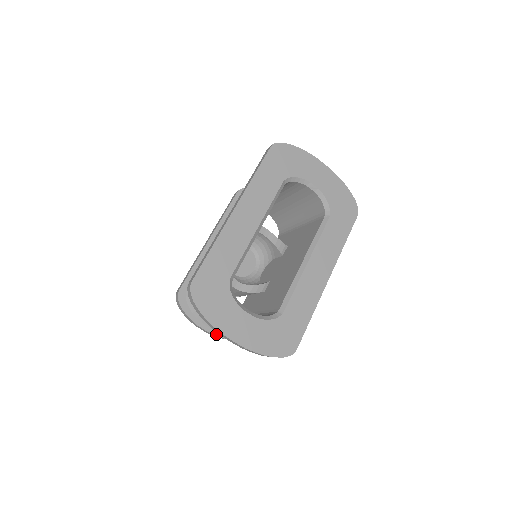
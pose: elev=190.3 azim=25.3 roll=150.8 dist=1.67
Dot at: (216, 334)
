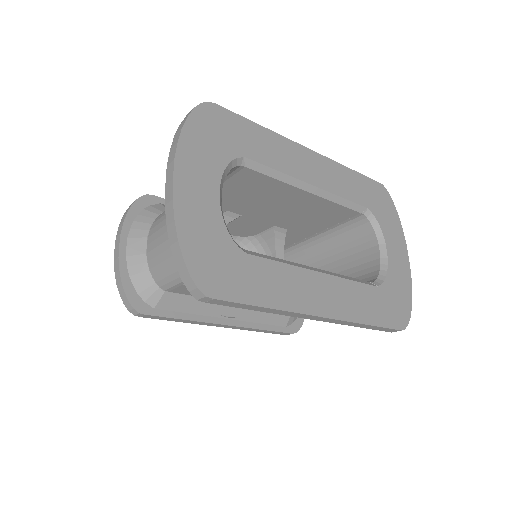
Dot at: (122, 265)
